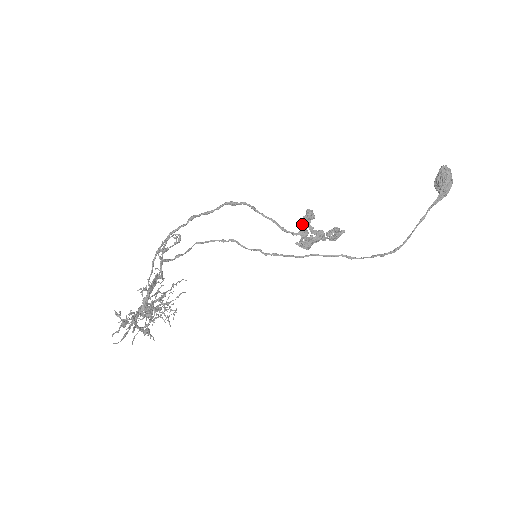
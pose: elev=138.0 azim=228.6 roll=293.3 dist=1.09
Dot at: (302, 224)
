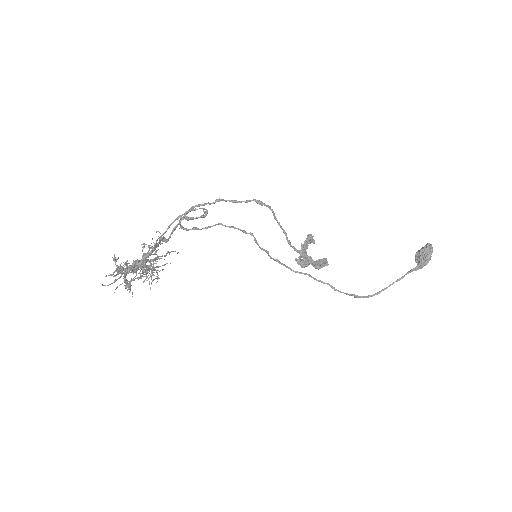
Dot at: (304, 244)
